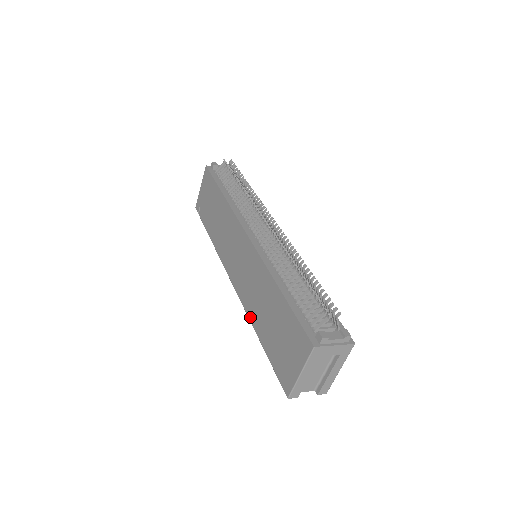
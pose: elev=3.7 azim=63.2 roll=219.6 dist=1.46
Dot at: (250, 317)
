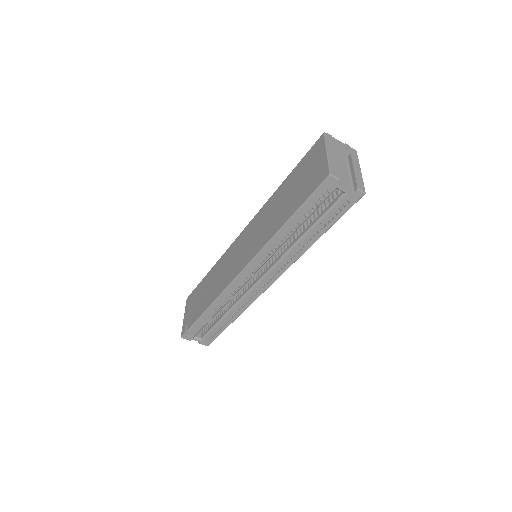
Dot at: (269, 237)
